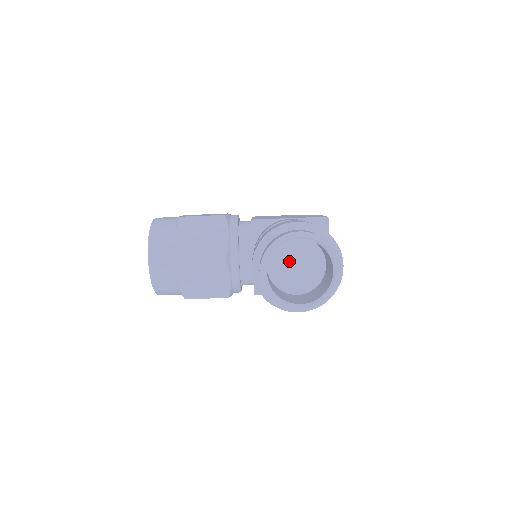
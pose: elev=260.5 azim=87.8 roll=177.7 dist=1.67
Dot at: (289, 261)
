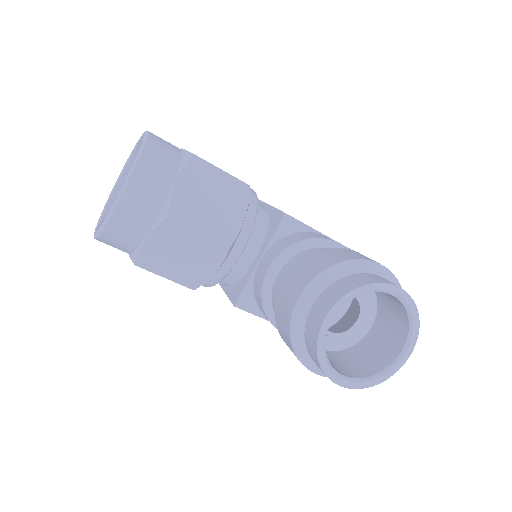
Dot at: occluded
